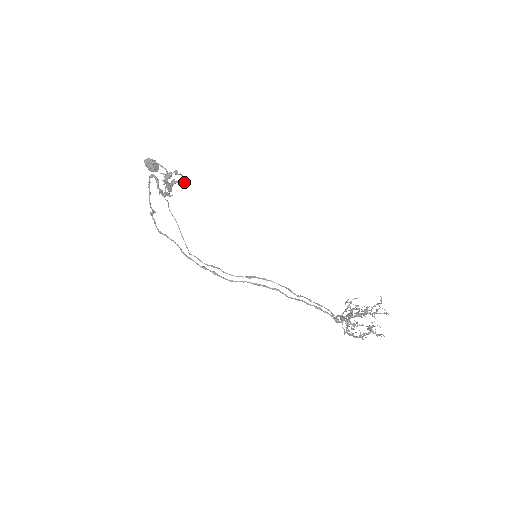
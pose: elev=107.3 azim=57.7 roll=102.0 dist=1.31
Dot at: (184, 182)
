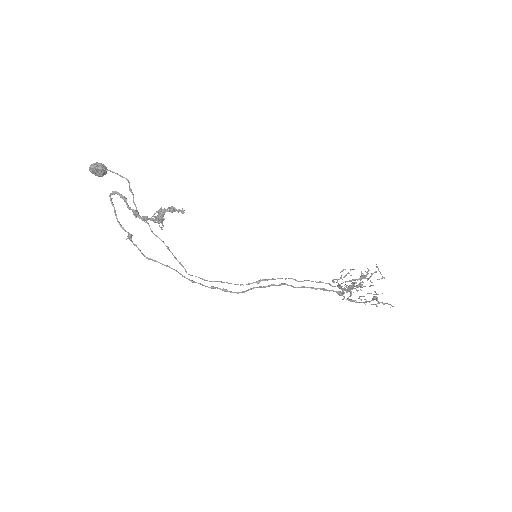
Dot at: (177, 211)
